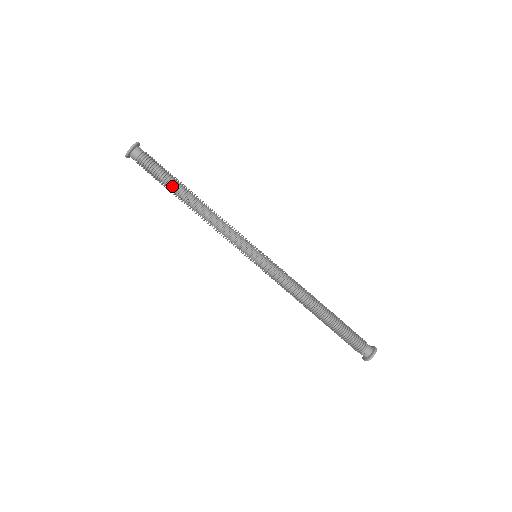
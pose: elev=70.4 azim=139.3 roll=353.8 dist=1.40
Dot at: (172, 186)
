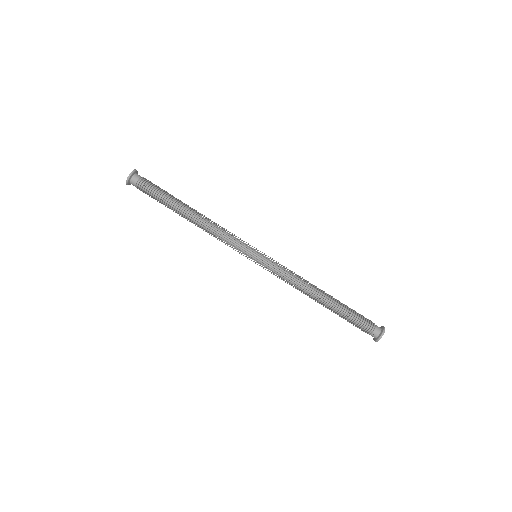
Dot at: (171, 202)
